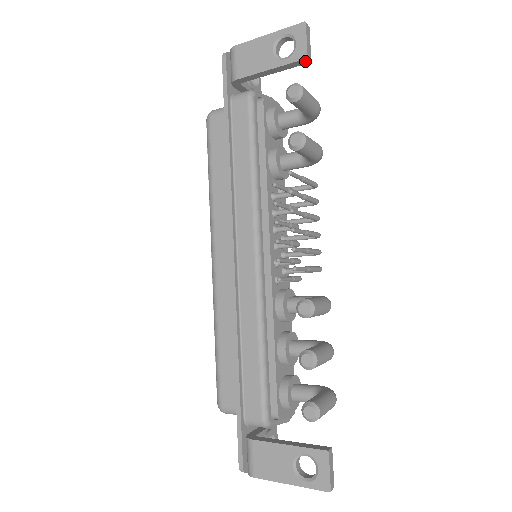
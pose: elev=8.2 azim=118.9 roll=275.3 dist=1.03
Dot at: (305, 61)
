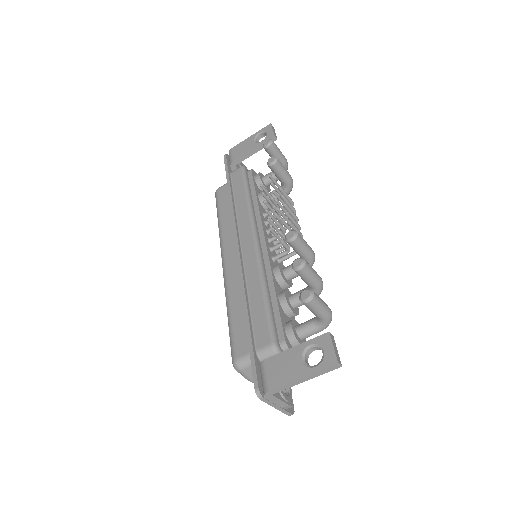
Dot at: (273, 139)
